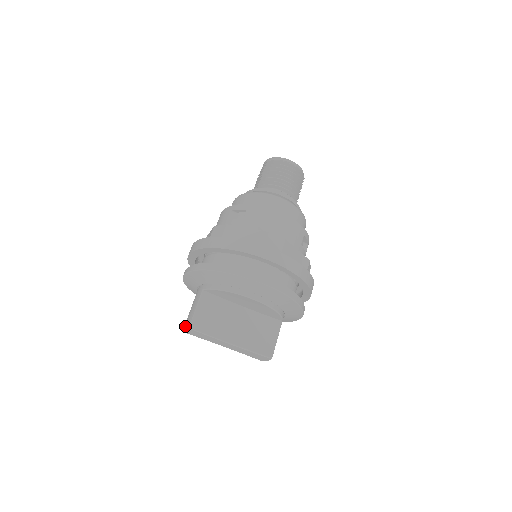
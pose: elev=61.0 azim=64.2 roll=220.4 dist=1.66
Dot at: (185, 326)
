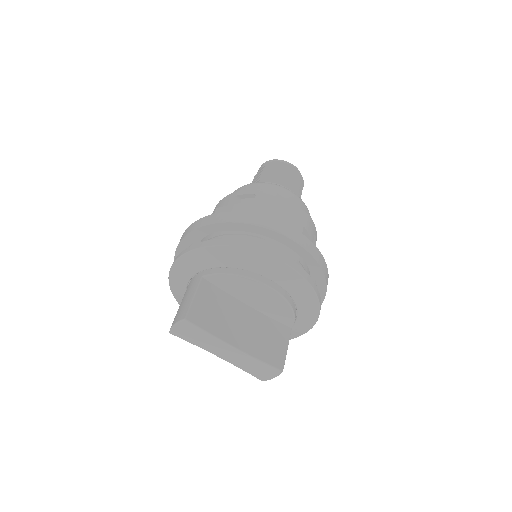
Dot at: (177, 320)
